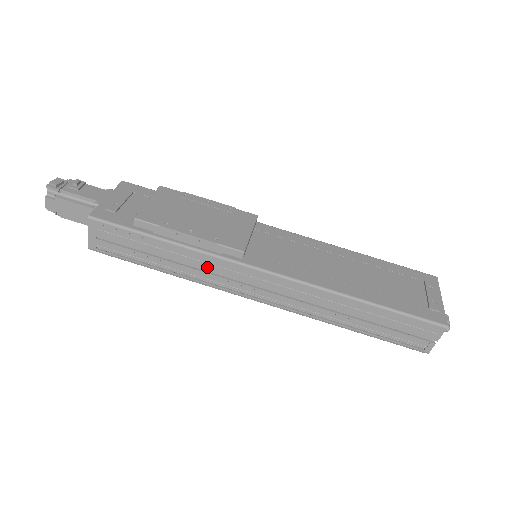
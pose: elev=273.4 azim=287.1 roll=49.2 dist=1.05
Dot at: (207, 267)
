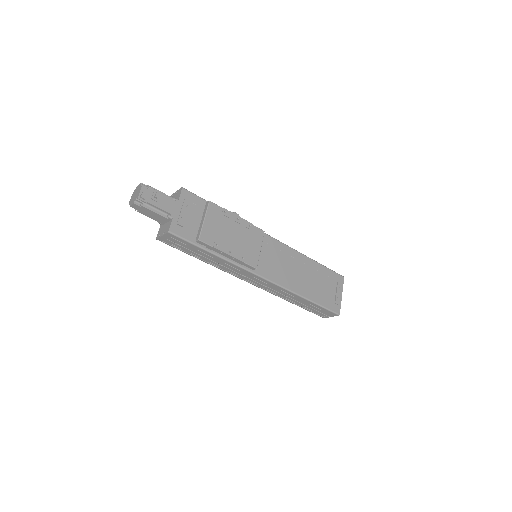
Dot at: (231, 268)
